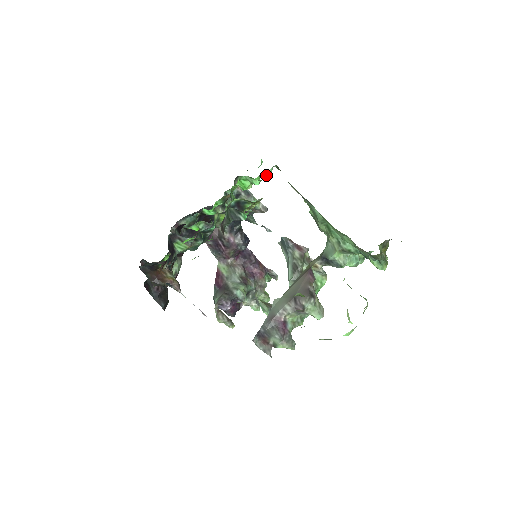
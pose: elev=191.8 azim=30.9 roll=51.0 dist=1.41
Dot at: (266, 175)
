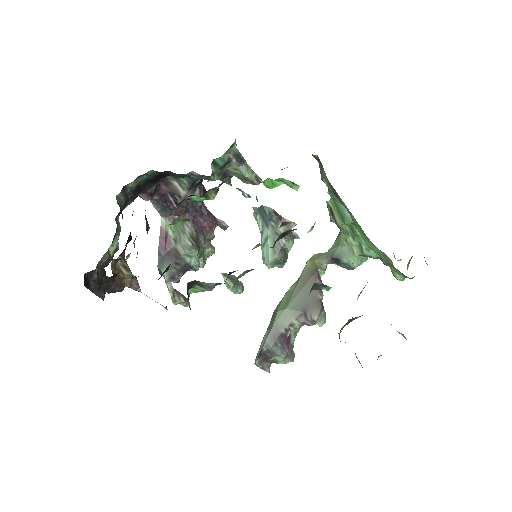
Dot at: occluded
